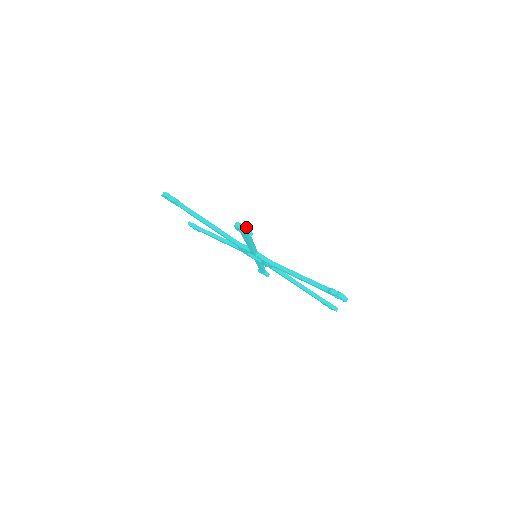
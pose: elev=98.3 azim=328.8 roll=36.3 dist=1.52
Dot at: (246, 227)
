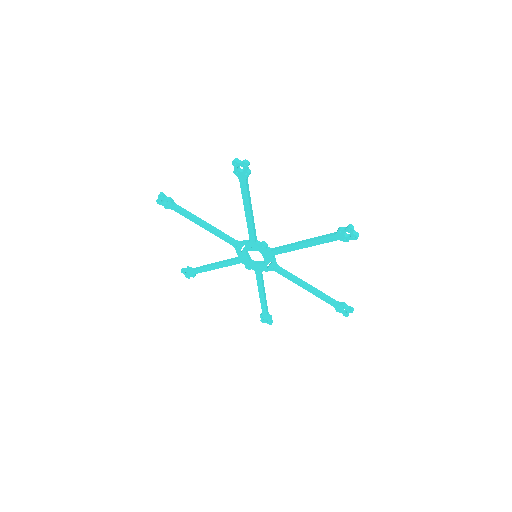
Dot at: (357, 232)
